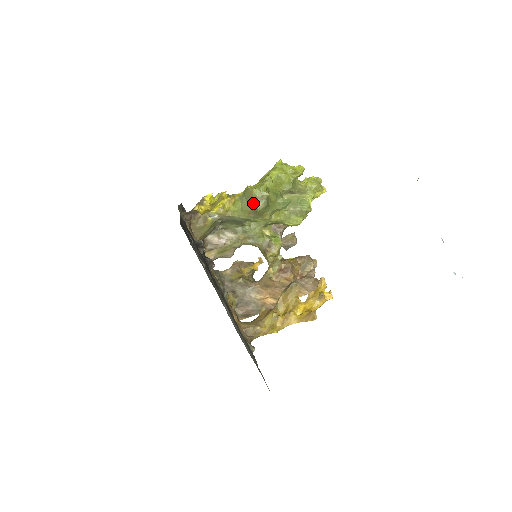
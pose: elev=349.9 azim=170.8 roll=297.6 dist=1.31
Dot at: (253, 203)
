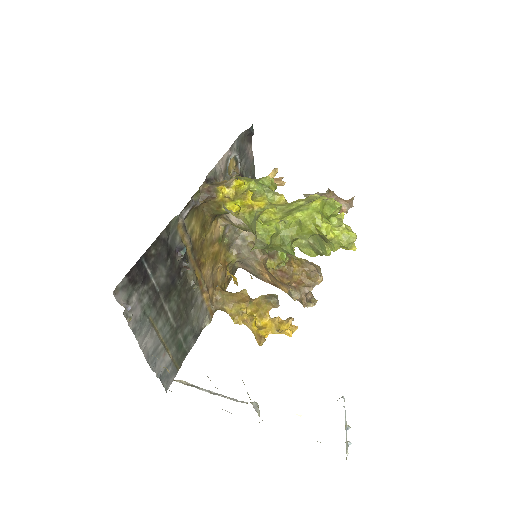
Dot at: (255, 237)
